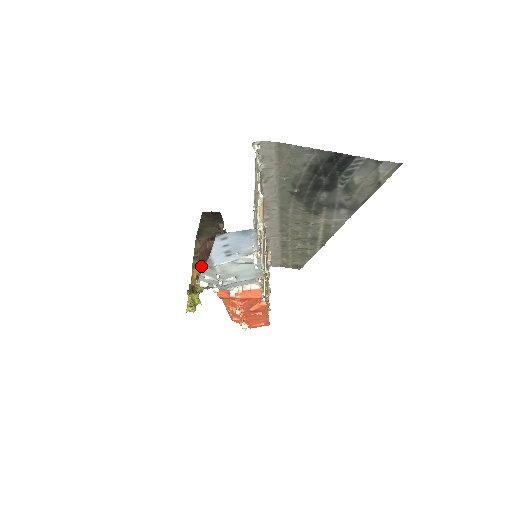
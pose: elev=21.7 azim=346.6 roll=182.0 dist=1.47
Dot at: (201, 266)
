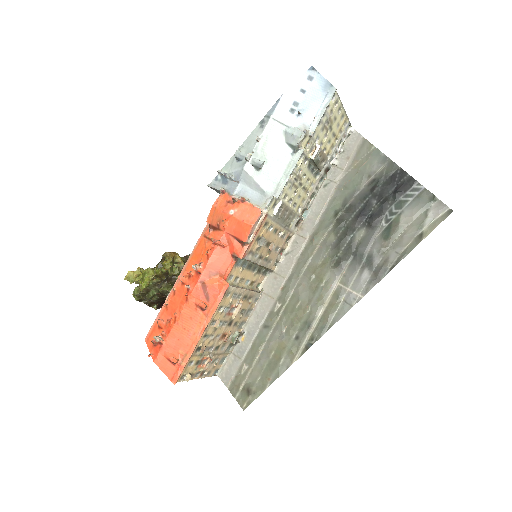
Dot at: (184, 264)
